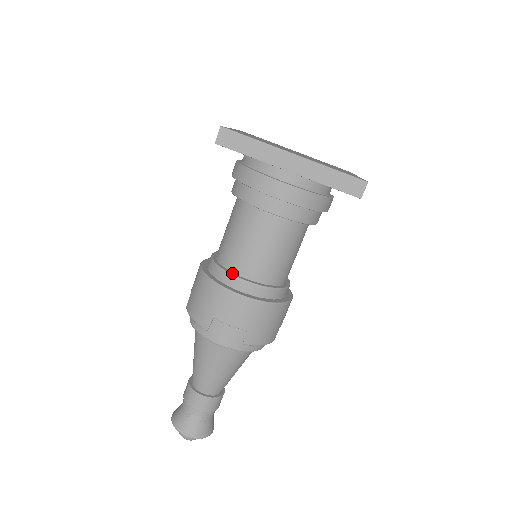
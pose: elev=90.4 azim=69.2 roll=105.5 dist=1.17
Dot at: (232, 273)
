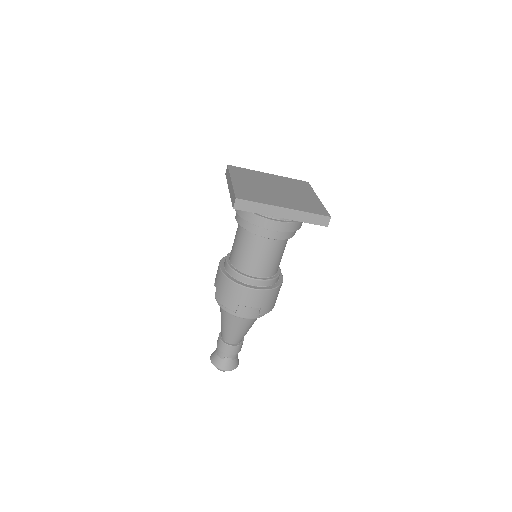
Dot at: (247, 275)
